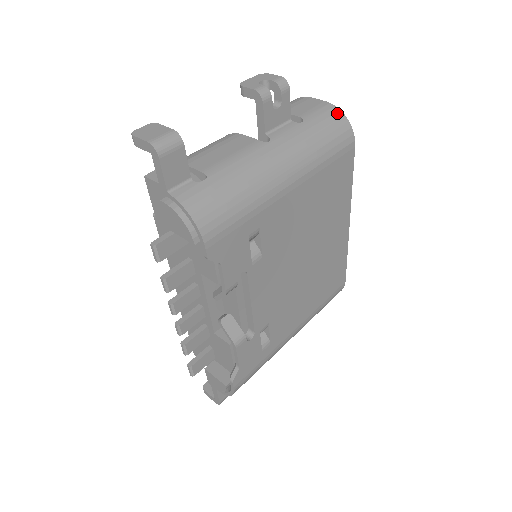
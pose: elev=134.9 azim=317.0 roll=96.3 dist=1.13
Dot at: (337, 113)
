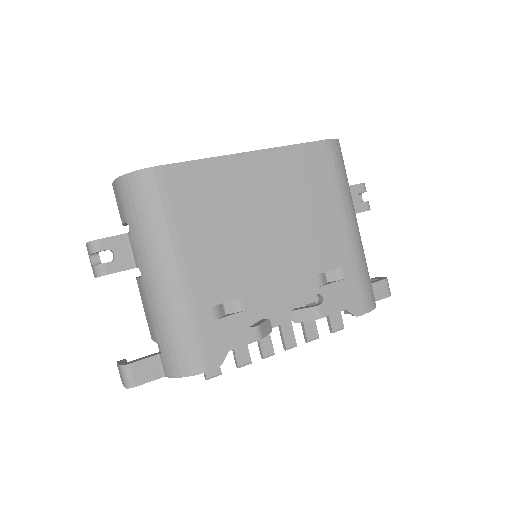
Dot at: (124, 182)
